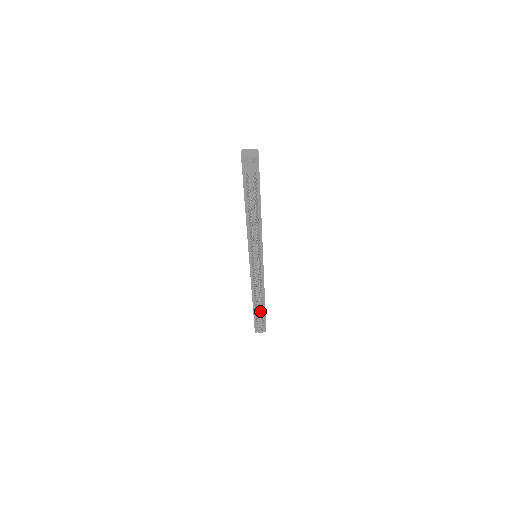
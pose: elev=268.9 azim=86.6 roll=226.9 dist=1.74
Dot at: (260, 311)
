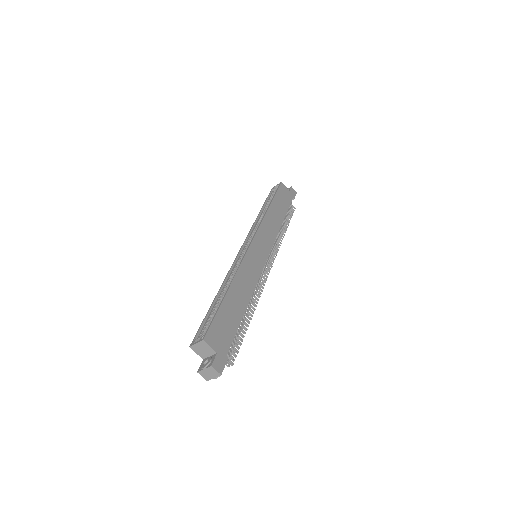
Dot at: (286, 225)
